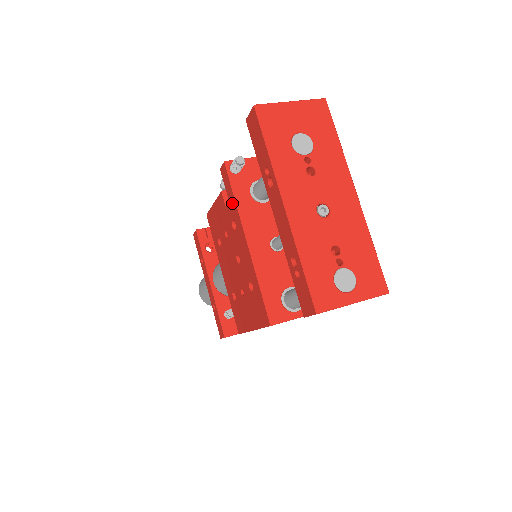
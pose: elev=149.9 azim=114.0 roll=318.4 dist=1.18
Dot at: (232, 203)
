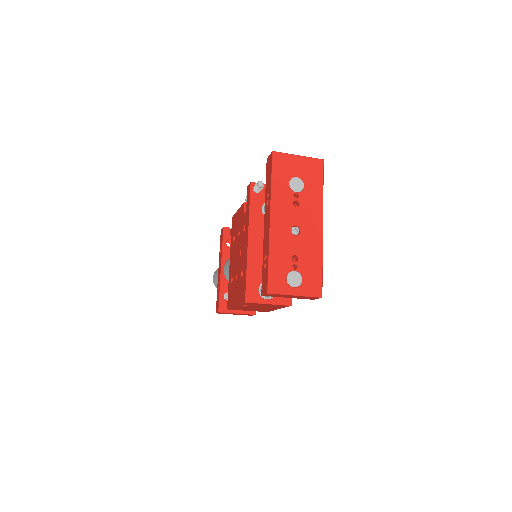
Dot at: (247, 212)
